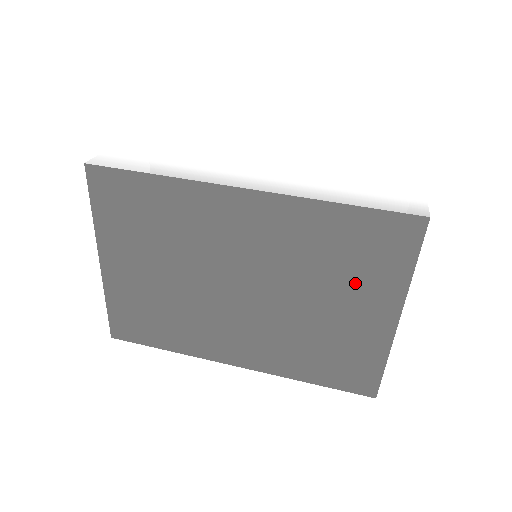
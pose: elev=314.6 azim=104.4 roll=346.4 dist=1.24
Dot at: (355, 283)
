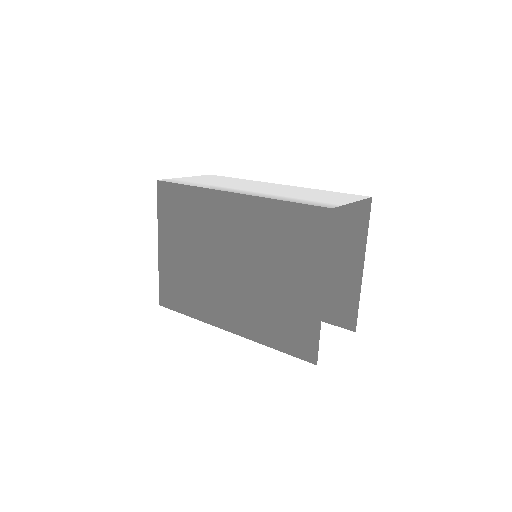
Dot at: (295, 260)
